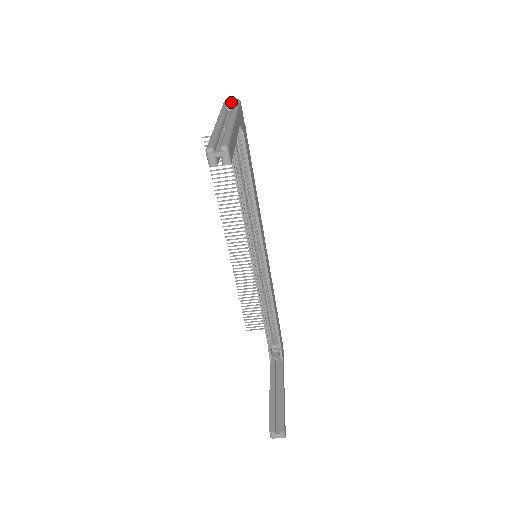
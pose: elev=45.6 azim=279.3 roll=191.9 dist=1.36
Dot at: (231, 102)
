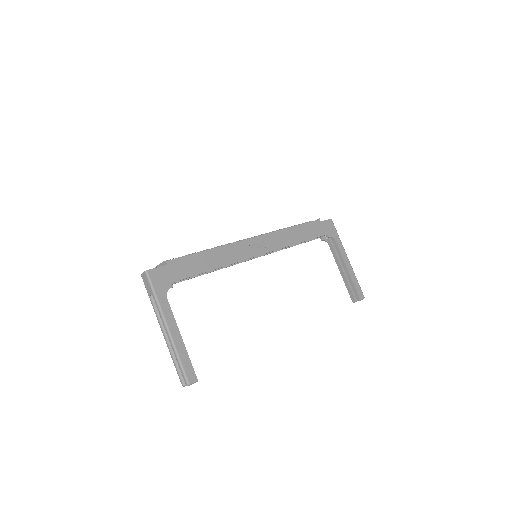
Dot at: (145, 281)
